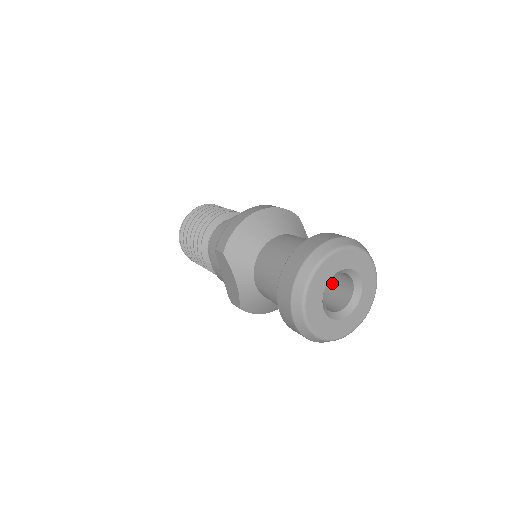
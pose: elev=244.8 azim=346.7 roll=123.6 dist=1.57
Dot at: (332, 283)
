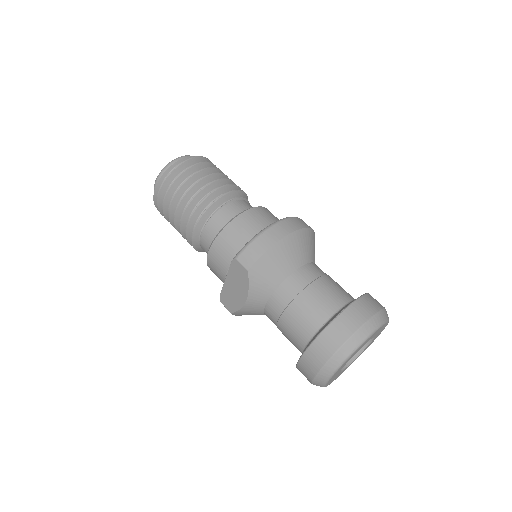
Dot at: occluded
